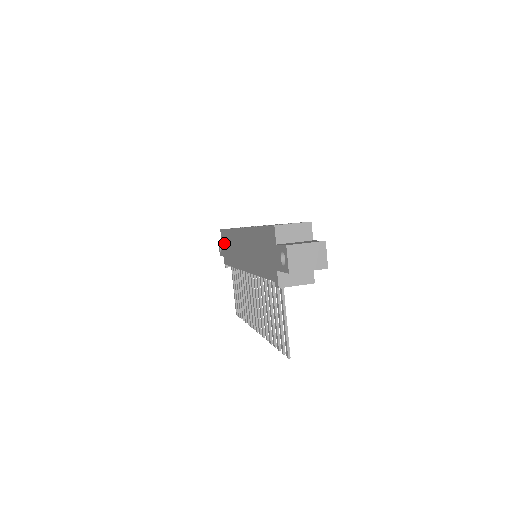
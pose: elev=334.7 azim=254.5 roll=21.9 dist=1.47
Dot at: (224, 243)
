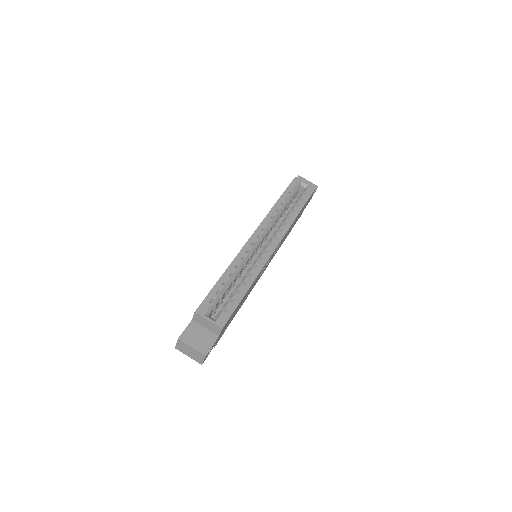
Dot at: occluded
